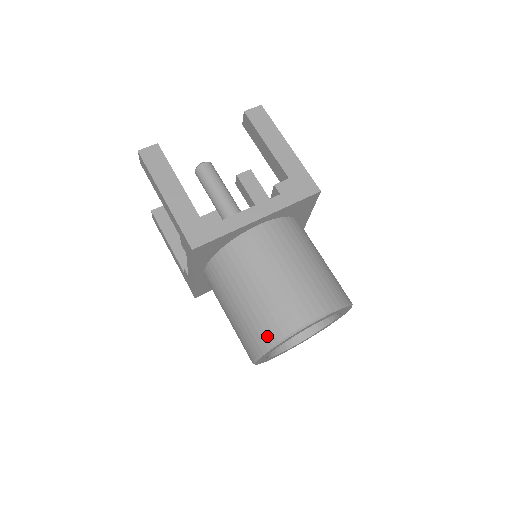
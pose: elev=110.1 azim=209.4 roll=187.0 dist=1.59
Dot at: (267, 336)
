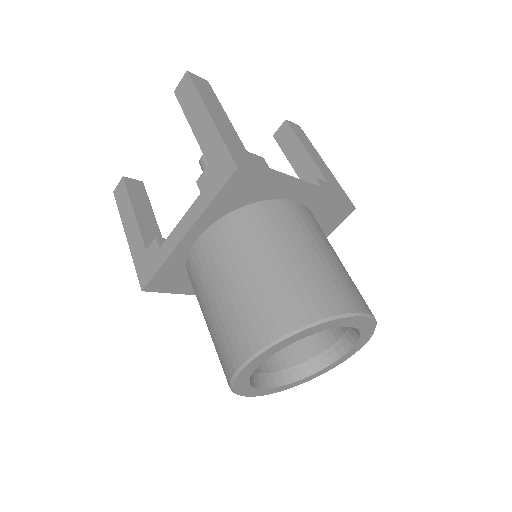
Dot at: (296, 313)
